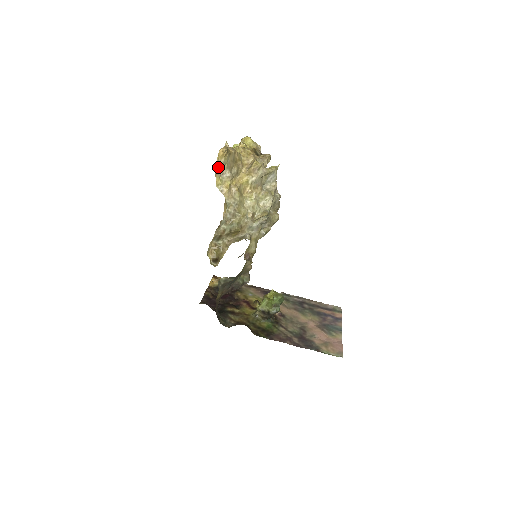
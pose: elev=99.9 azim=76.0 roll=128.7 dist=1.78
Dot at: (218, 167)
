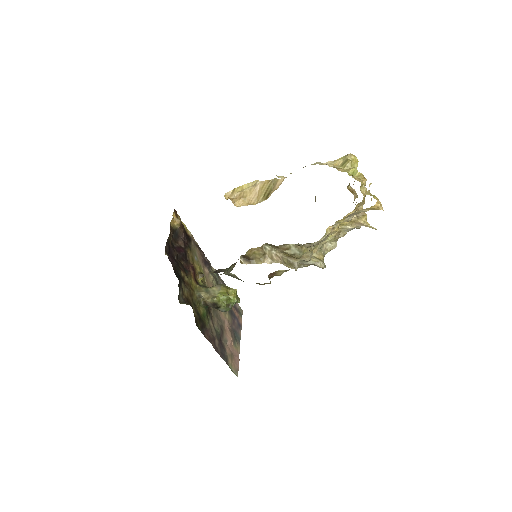
Dot at: (357, 211)
